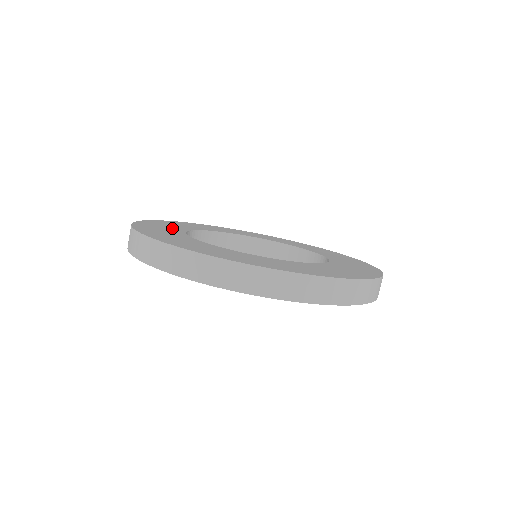
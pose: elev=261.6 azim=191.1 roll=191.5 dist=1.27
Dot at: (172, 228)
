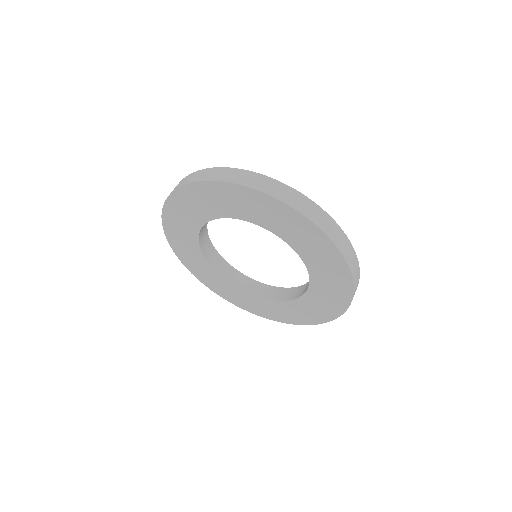
Dot at: occluded
